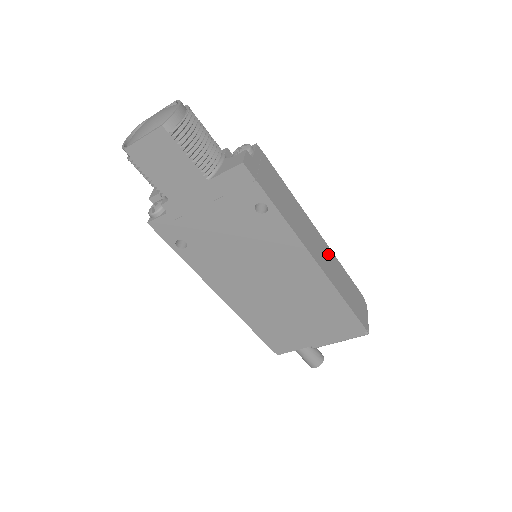
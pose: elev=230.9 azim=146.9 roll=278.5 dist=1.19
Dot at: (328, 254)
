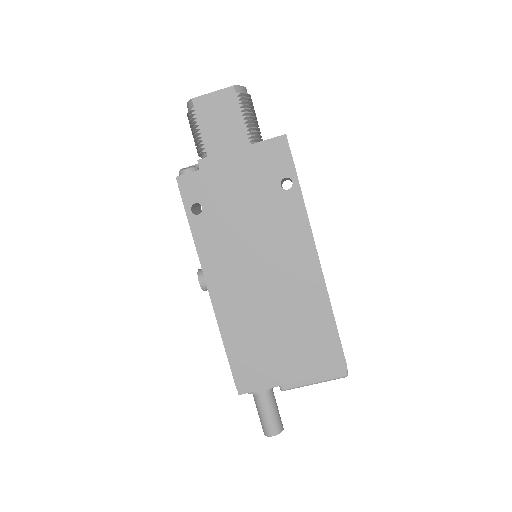
Dot at: occluded
